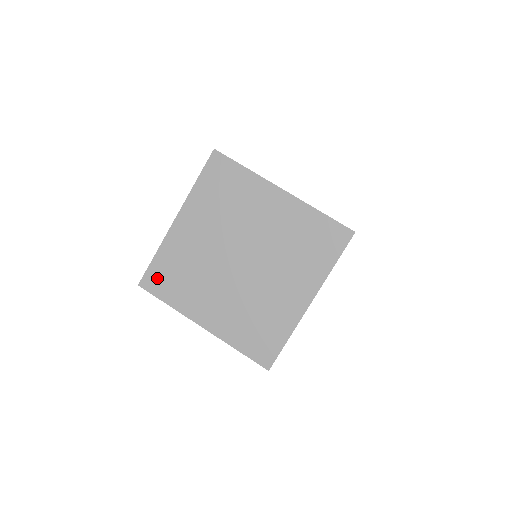
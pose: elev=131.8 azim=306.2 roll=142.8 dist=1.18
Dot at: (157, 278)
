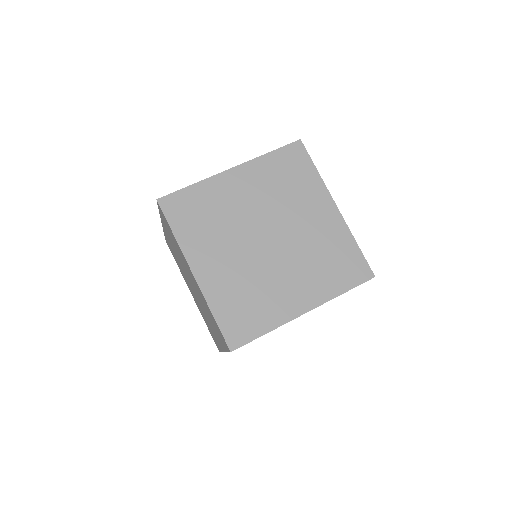
Dot at: occluded
